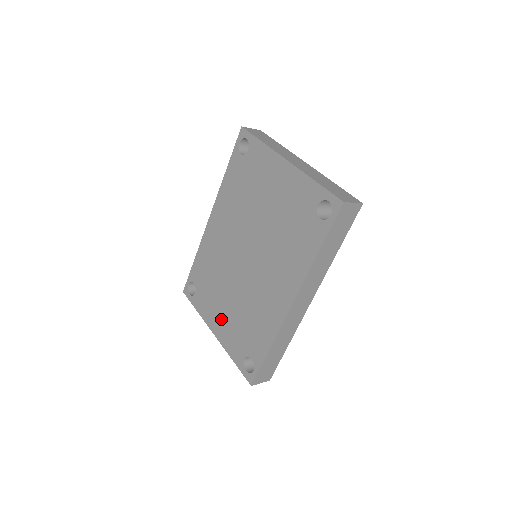
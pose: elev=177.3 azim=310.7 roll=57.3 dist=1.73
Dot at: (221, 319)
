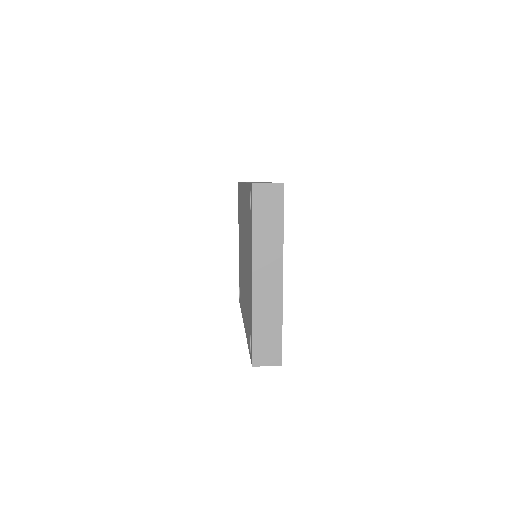
Dot at: (239, 246)
